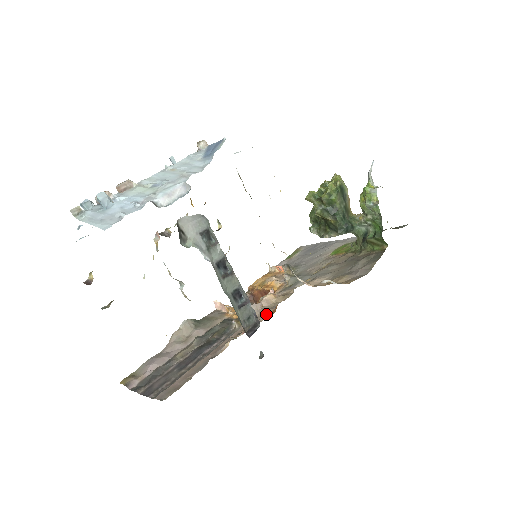
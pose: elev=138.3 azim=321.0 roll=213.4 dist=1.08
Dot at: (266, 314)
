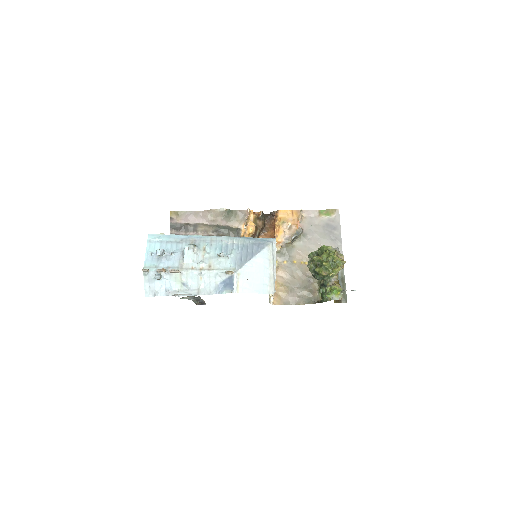
Dot at: occluded
